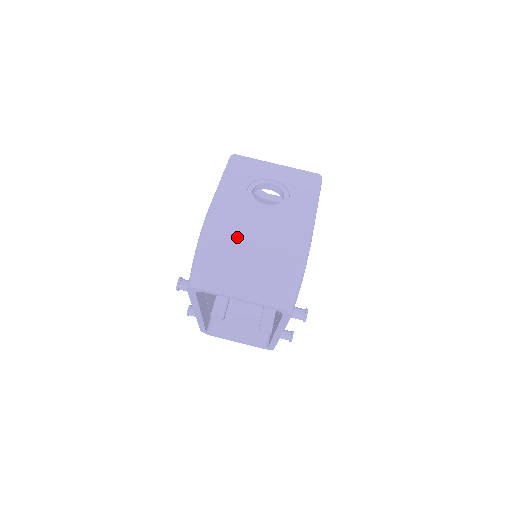
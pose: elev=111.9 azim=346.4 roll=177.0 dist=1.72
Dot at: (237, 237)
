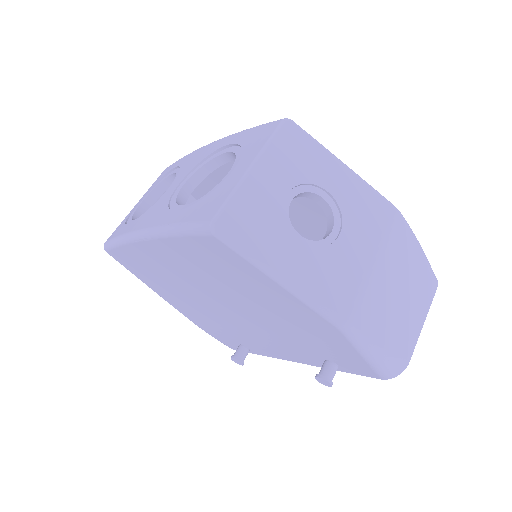
Dot at: (377, 296)
